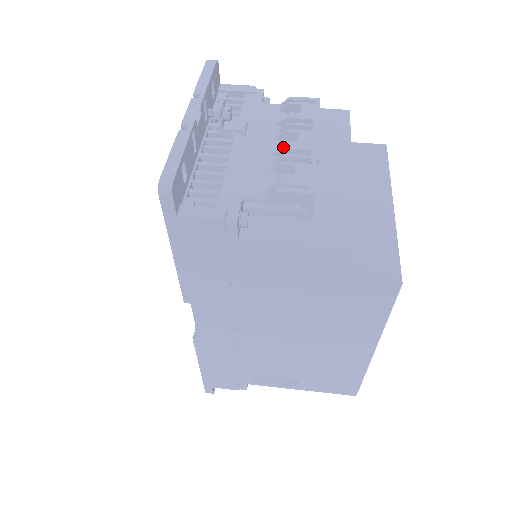
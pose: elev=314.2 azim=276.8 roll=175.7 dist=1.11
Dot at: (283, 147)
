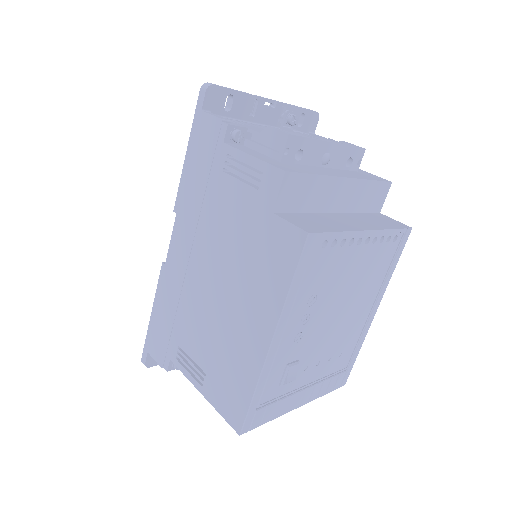
Dot at: (304, 133)
